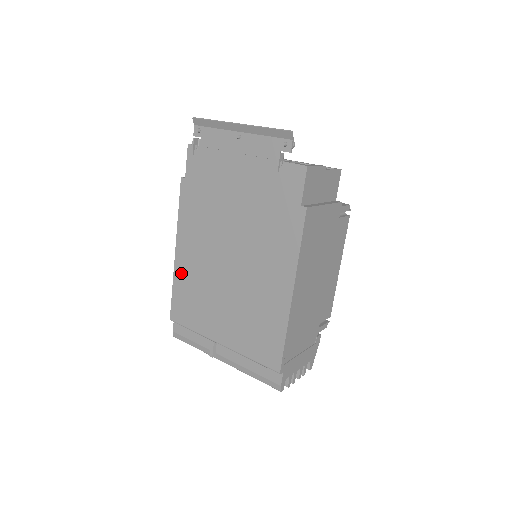
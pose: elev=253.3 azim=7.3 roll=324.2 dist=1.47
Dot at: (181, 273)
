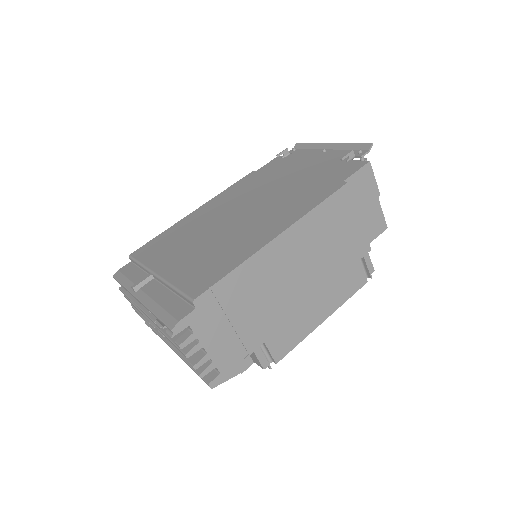
Dot at: (183, 223)
